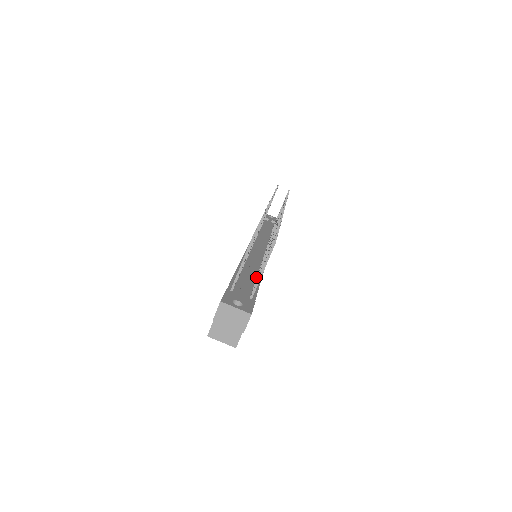
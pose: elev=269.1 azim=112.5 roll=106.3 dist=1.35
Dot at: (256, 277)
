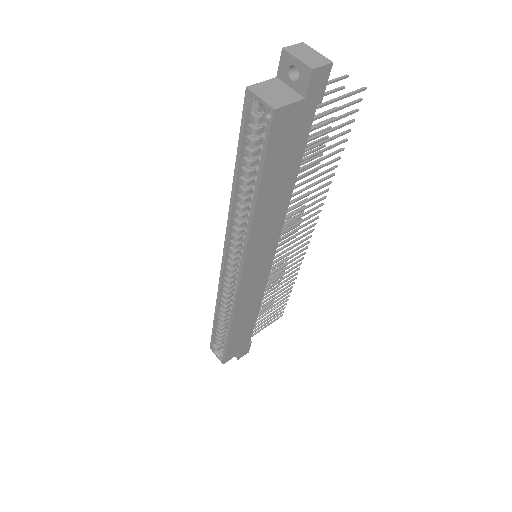
Dot at: occluded
